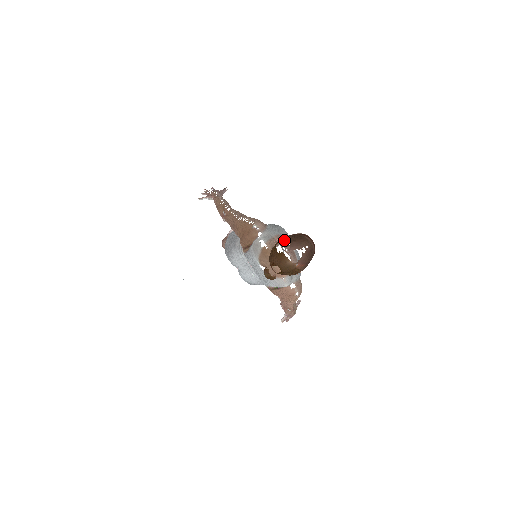
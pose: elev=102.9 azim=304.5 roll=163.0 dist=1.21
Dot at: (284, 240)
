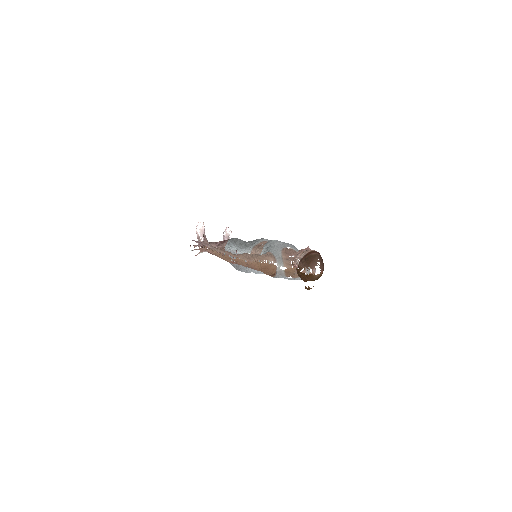
Dot at: (304, 266)
